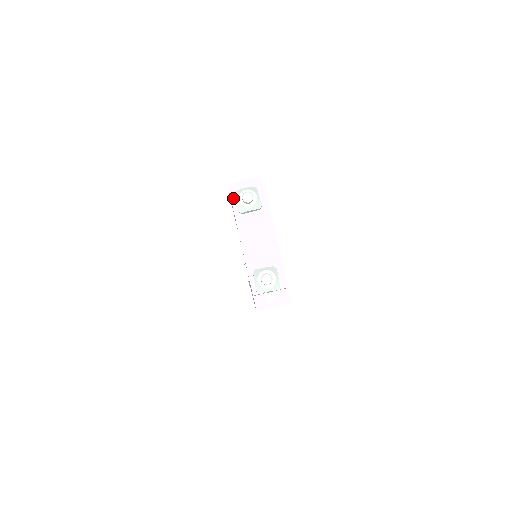
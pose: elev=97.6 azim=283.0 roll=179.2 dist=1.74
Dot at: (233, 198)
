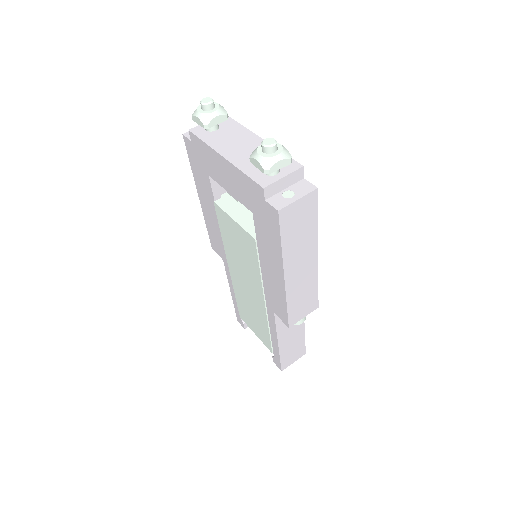
Dot at: (193, 130)
